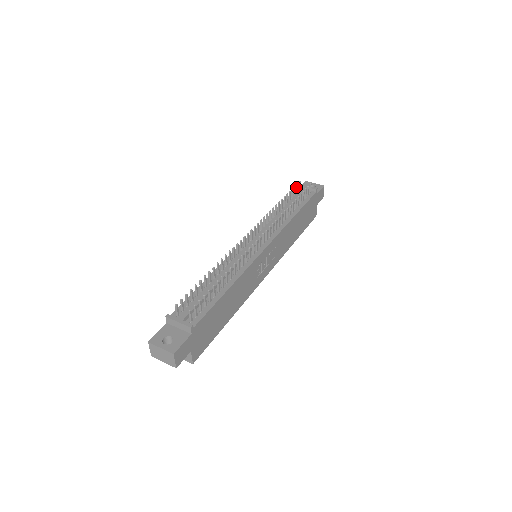
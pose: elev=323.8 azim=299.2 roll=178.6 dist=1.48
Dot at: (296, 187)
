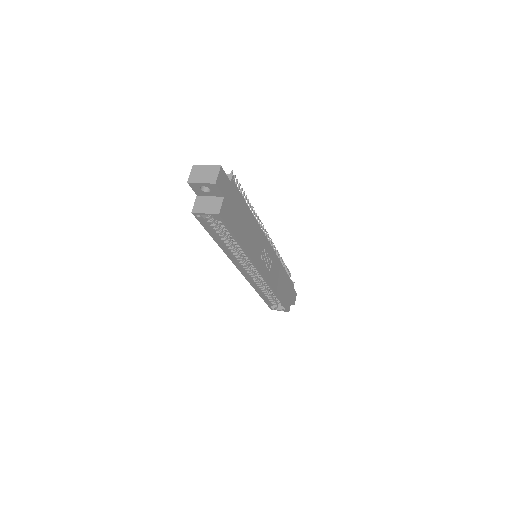
Dot at: occluded
